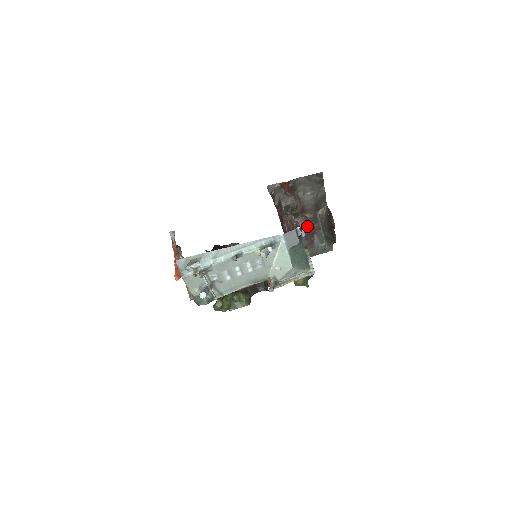
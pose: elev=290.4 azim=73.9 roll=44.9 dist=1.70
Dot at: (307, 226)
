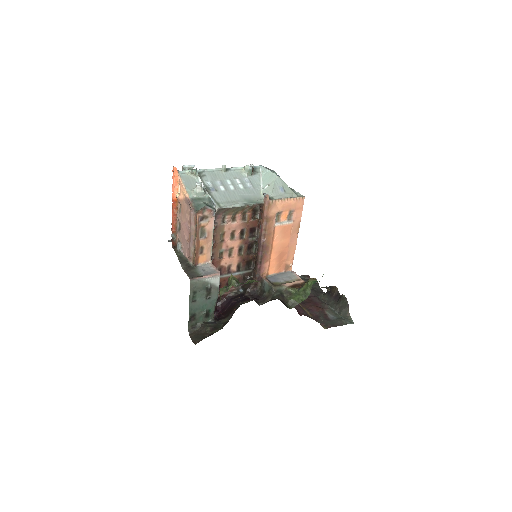
Dot at: (313, 304)
